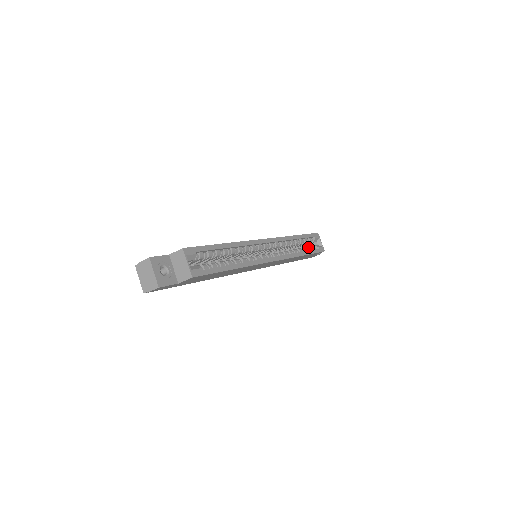
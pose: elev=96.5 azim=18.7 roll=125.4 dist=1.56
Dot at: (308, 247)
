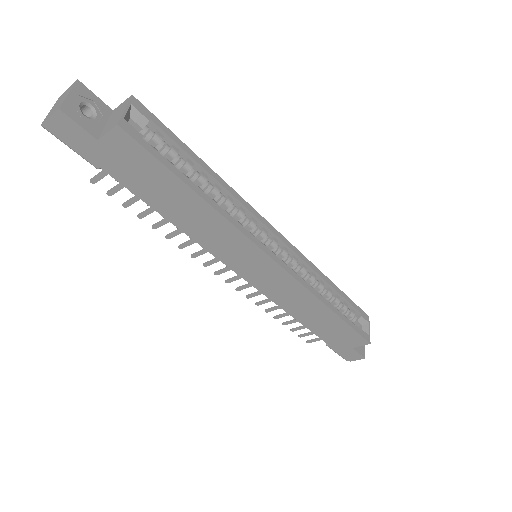
Dot at: occluded
